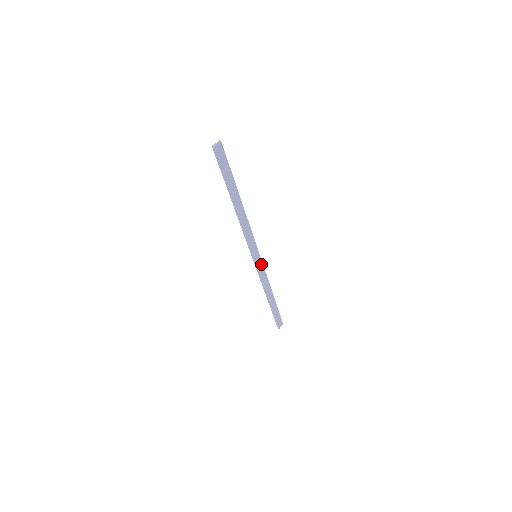
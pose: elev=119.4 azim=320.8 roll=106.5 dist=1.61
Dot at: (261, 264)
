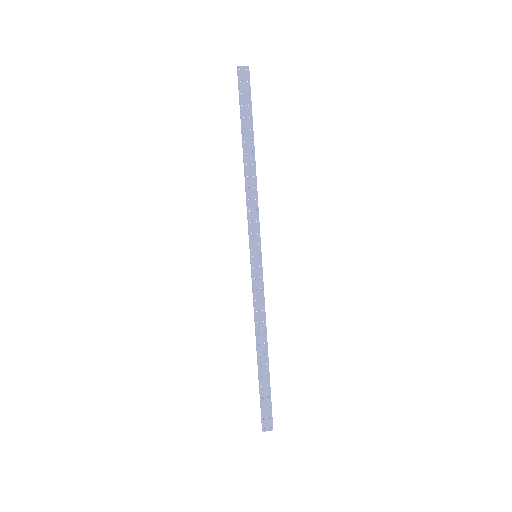
Dot at: (260, 276)
